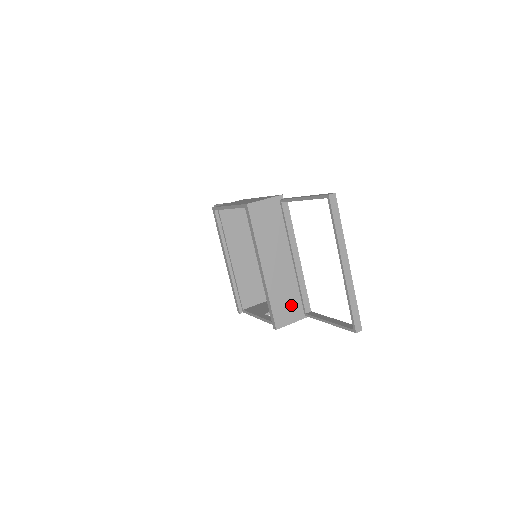
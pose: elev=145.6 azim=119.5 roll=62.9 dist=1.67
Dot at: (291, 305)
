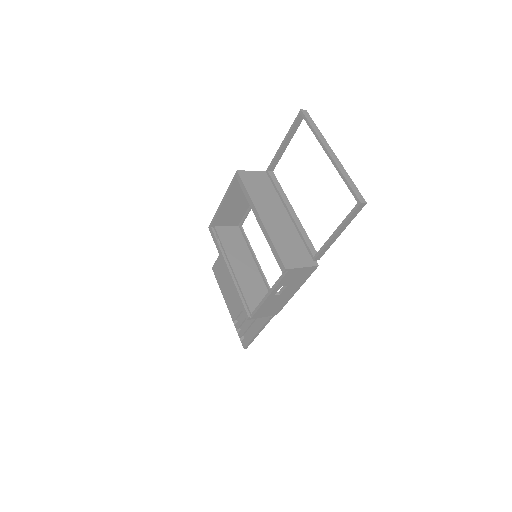
Dot at: (296, 252)
